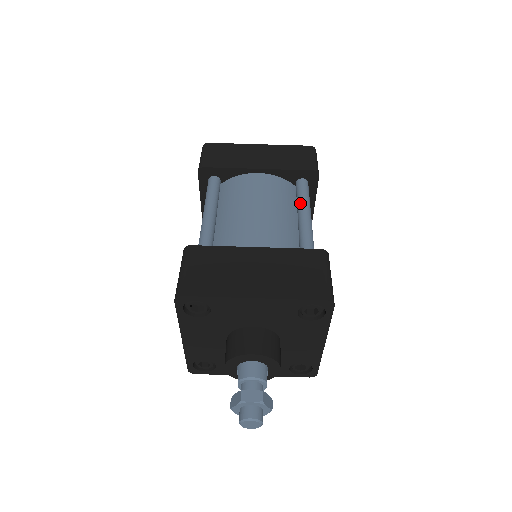
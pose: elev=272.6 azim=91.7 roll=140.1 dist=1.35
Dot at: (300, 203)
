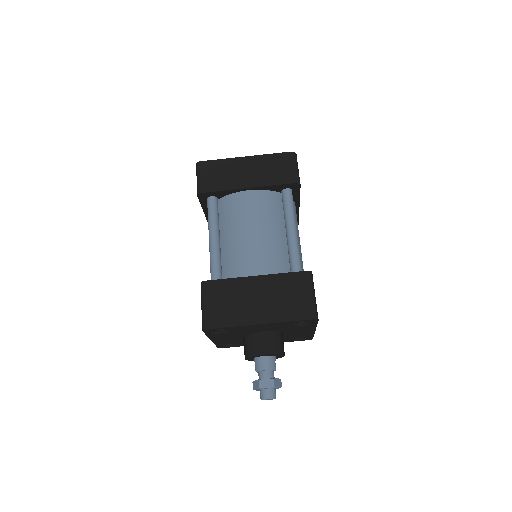
Dot at: (286, 217)
